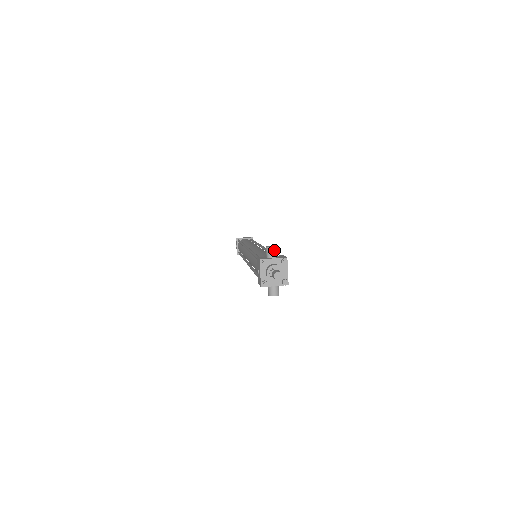
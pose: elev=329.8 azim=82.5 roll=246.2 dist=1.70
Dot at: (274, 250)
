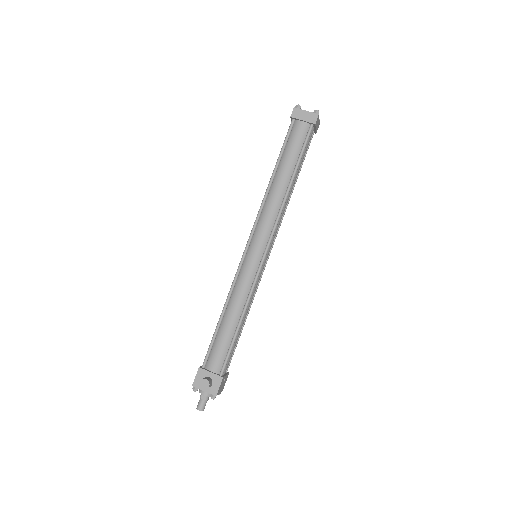
Dot at: (205, 389)
